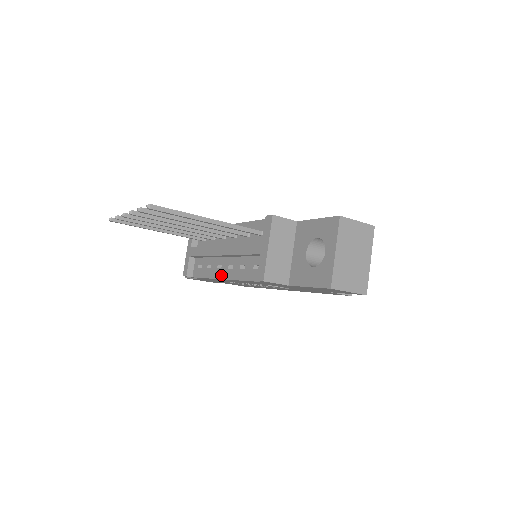
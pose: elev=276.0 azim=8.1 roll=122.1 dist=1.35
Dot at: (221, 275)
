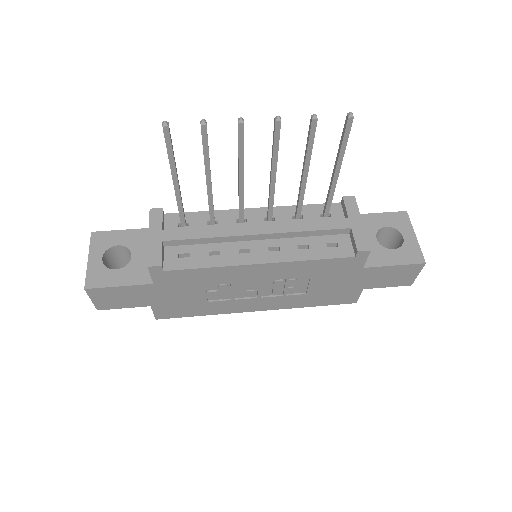
Dot at: (255, 259)
